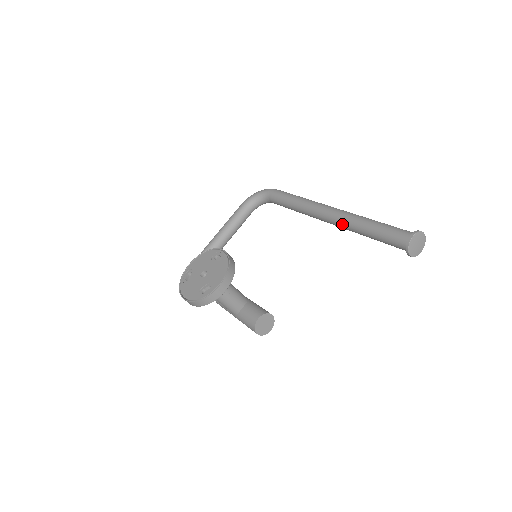
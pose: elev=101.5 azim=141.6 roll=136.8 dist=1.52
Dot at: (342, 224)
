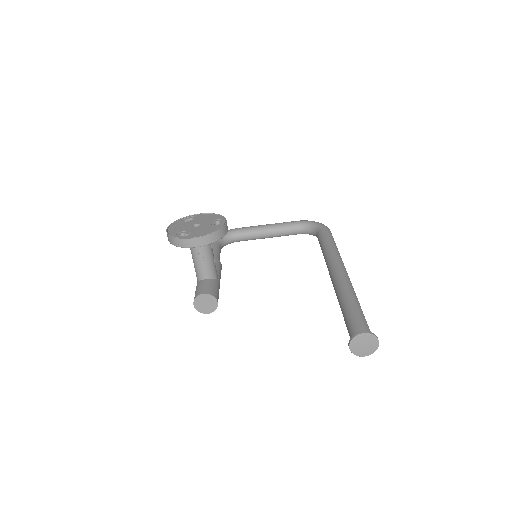
Dot at: (336, 286)
